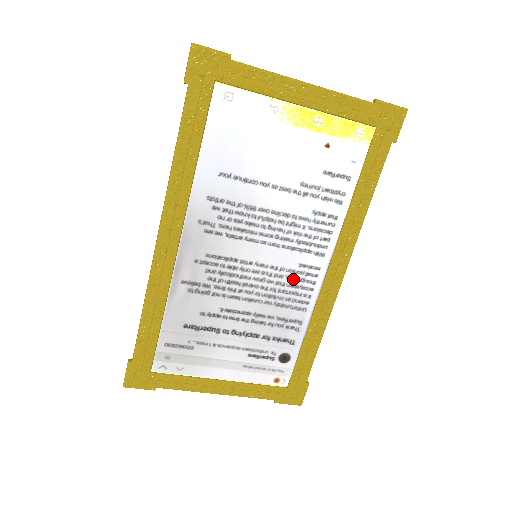
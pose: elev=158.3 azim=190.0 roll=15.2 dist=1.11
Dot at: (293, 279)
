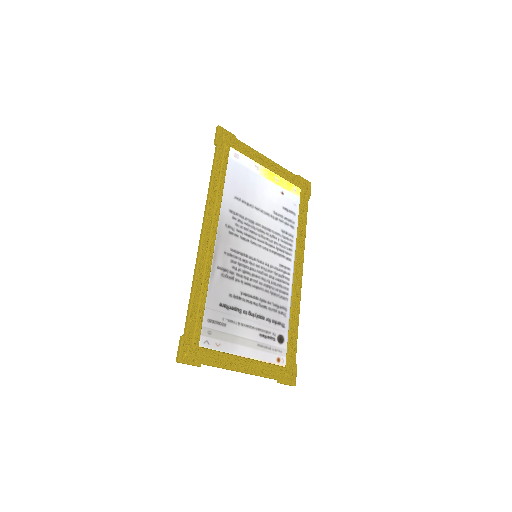
Dot at: (278, 275)
